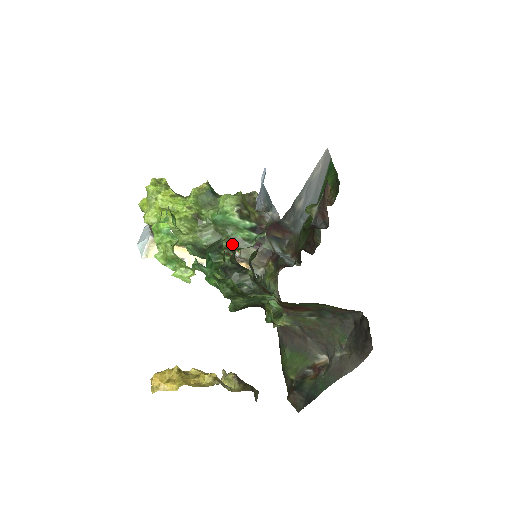
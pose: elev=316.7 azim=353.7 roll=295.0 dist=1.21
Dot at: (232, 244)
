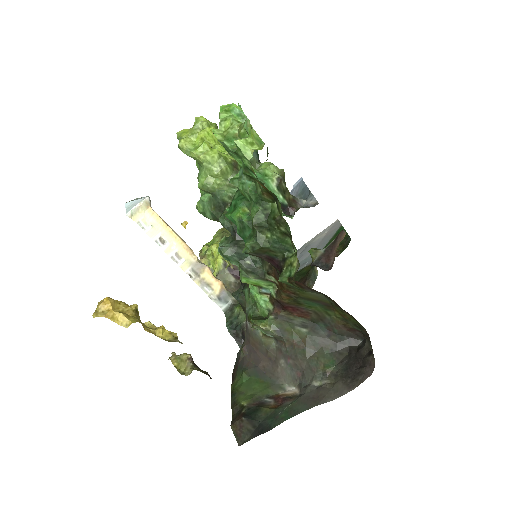
Dot at: occluded
